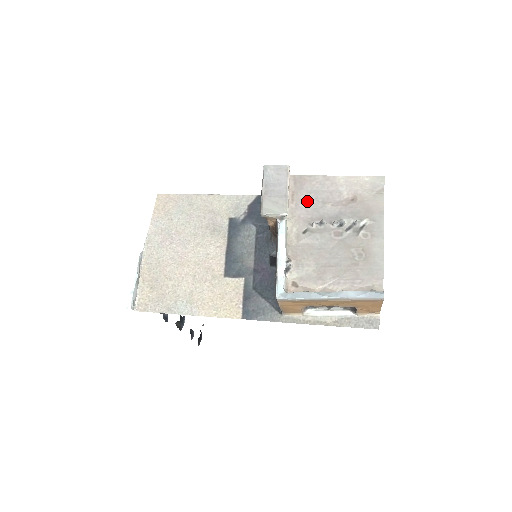
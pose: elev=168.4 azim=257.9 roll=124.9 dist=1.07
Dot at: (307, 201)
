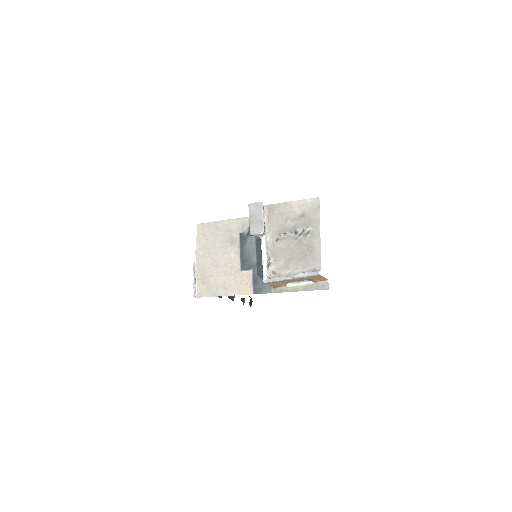
Dot at: (277, 220)
